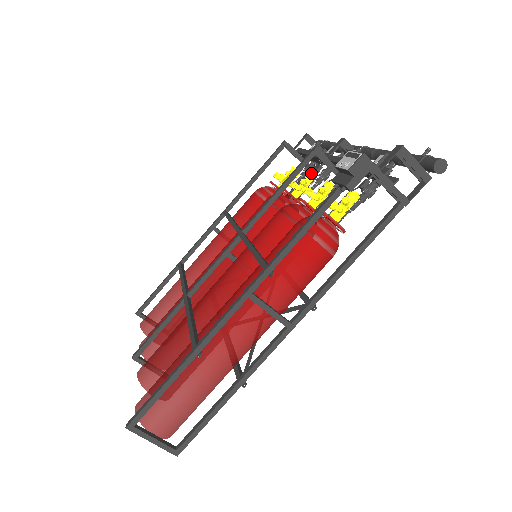
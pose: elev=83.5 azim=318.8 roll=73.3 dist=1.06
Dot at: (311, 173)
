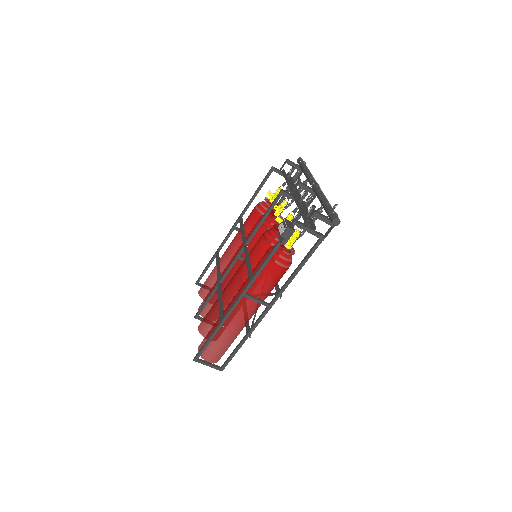
Dot at: occluded
